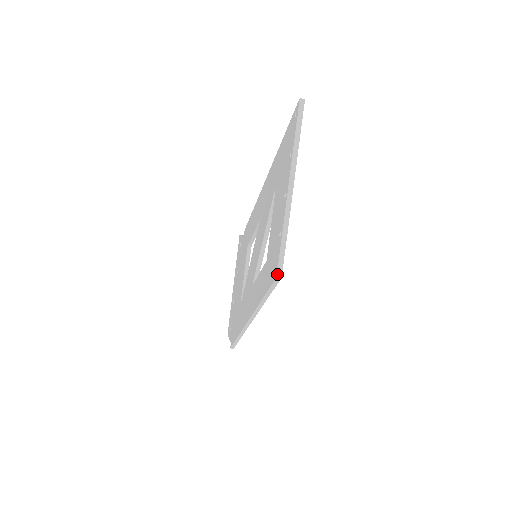
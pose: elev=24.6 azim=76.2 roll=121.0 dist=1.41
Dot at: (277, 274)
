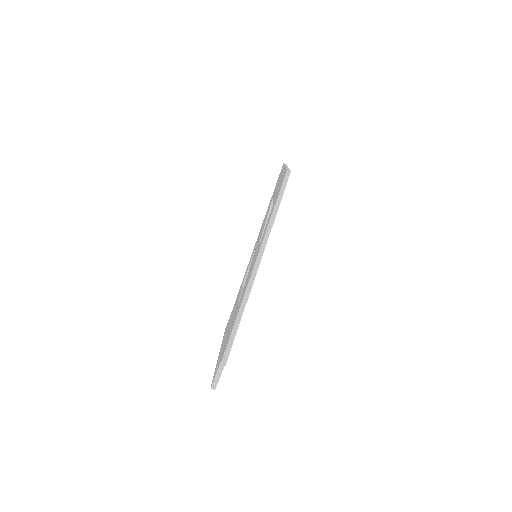
Dot at: (287, 170)
